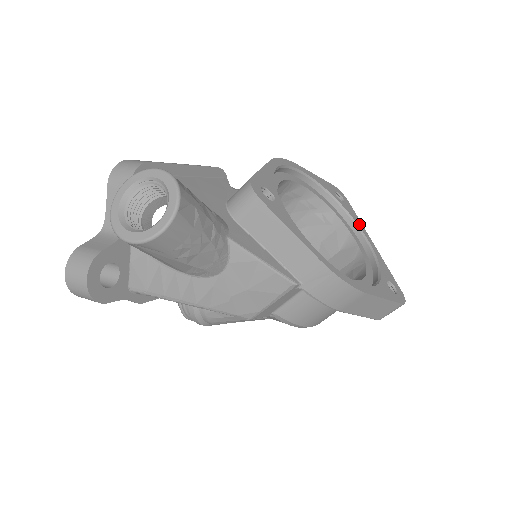
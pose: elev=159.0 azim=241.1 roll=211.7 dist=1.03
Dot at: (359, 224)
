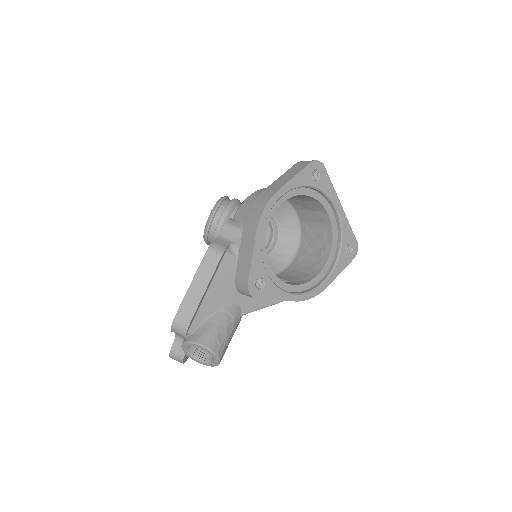
Dot at: (331, 195)
